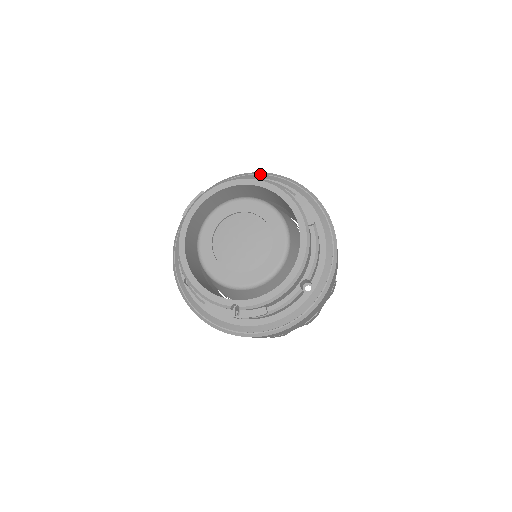
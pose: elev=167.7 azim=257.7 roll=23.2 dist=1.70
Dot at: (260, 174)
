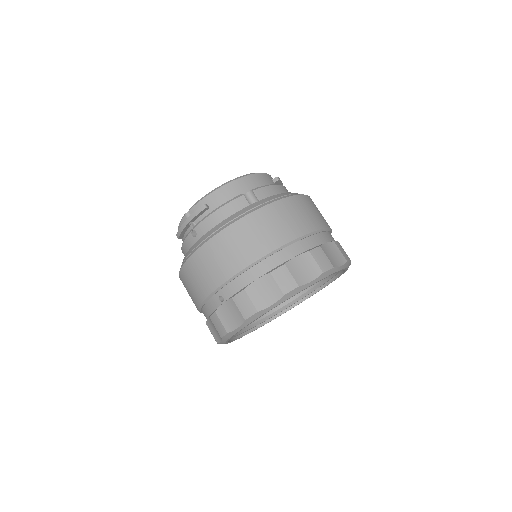
Dot at: occluded
